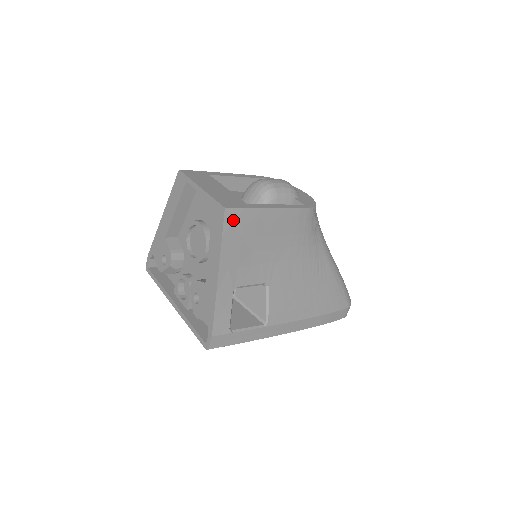
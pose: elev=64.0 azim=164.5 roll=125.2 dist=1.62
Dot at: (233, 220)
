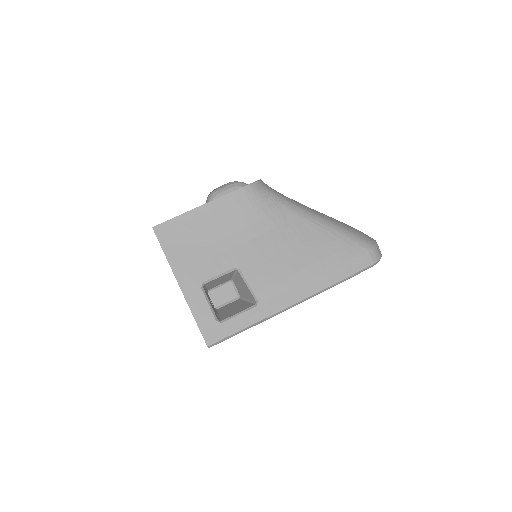
Dot at: (166, 233)
